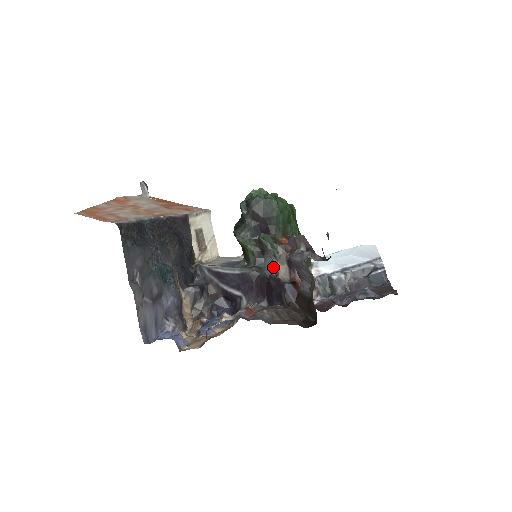
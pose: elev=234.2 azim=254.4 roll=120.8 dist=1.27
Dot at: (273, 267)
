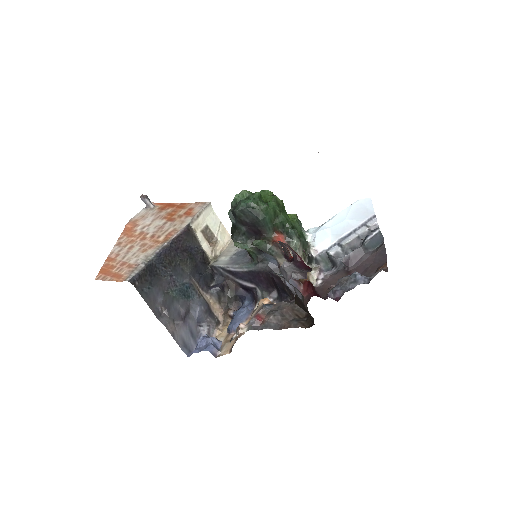
Dot at: (274, 260)
